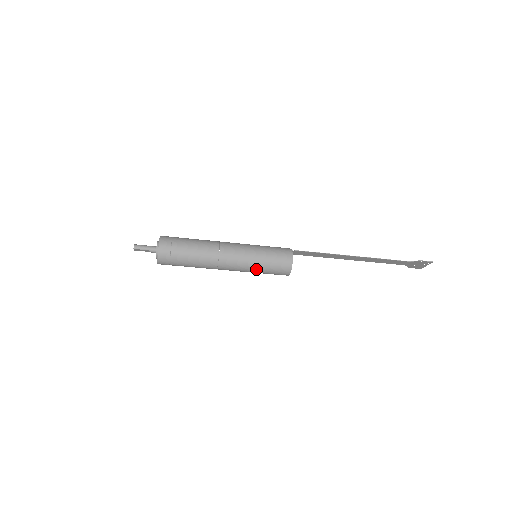
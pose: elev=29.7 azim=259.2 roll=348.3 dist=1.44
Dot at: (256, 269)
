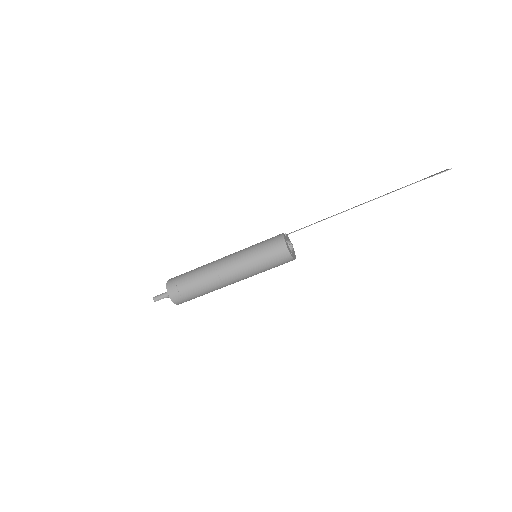
Dot at: (260, 272)
